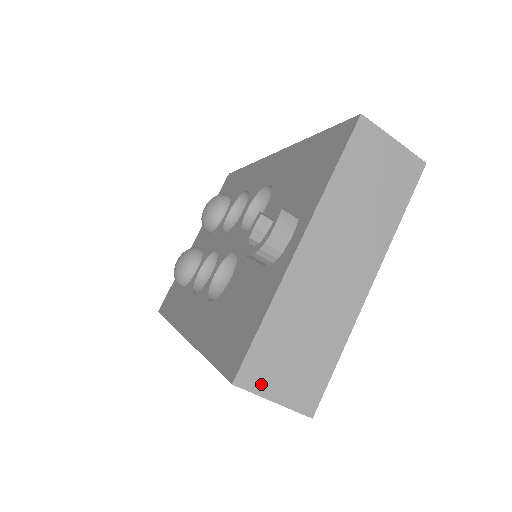
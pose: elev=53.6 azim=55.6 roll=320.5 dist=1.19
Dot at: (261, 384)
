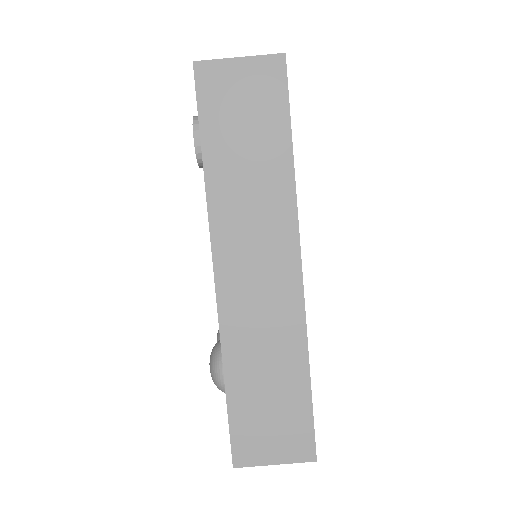
Dot at: (220, 63)
